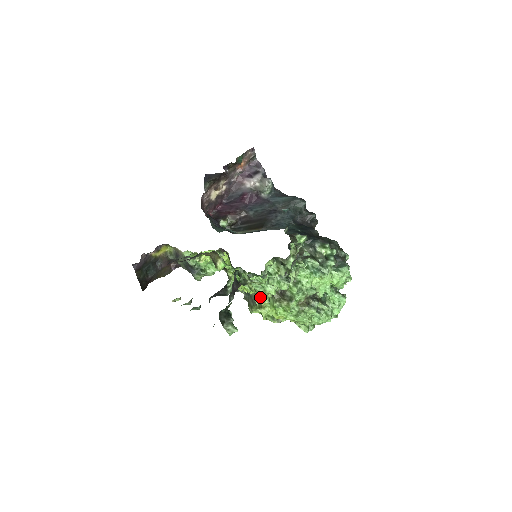
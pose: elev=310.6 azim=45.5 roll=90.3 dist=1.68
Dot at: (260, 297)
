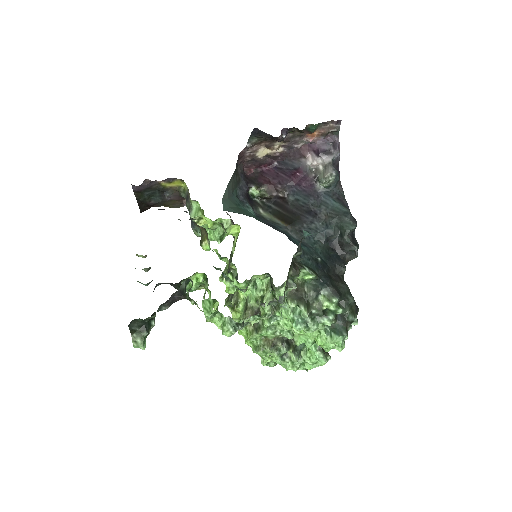
Dot at: (238, 299)
